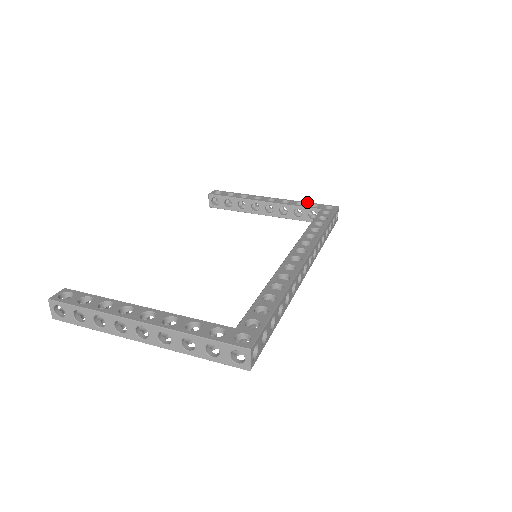
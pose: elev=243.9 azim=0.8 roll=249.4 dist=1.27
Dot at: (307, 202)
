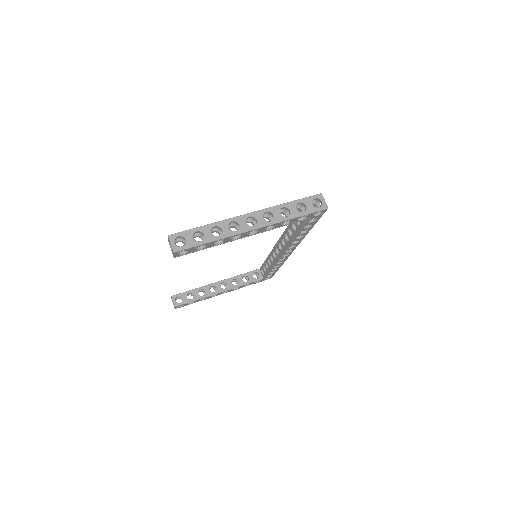
Dot at: occluded
